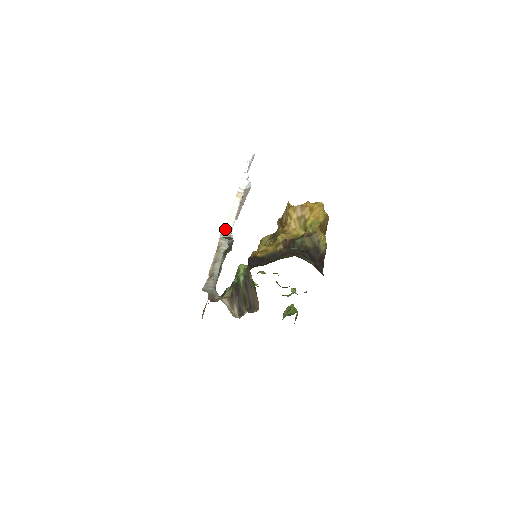
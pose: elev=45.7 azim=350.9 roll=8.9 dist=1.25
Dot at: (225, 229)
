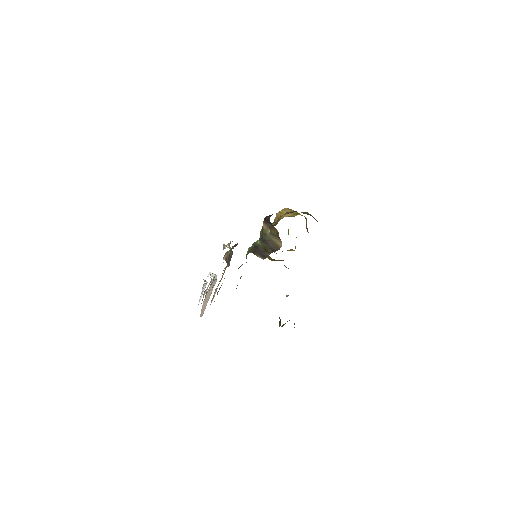
Dot at: occluded
